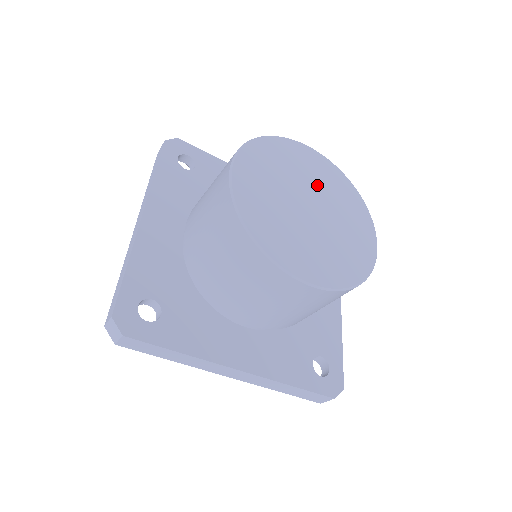
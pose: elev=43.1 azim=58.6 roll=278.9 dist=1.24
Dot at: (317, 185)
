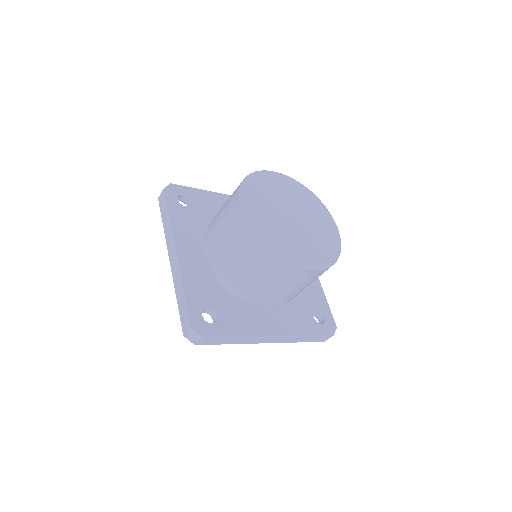
Dot at: (291, 199)
